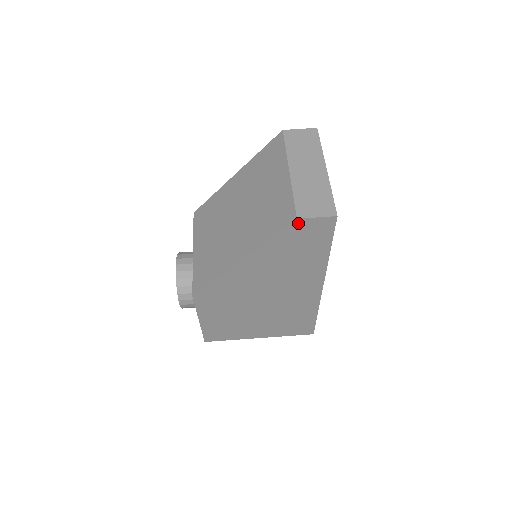
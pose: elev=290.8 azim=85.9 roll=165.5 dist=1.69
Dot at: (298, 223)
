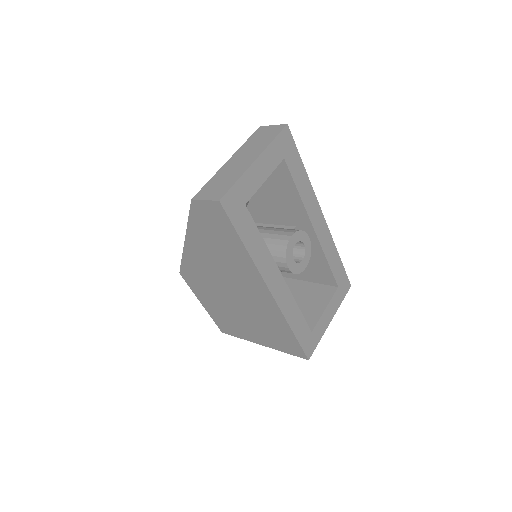
Dot at: (196, 205)
